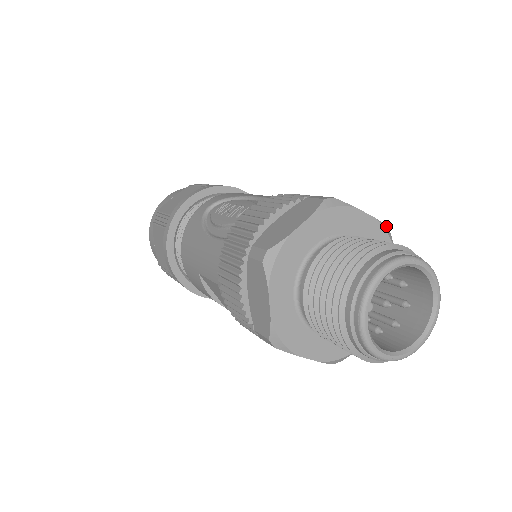
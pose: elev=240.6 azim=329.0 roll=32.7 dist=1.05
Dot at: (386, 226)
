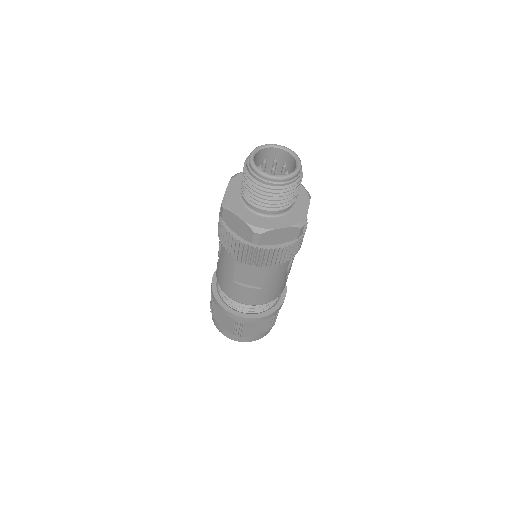
Dot at: occluded
